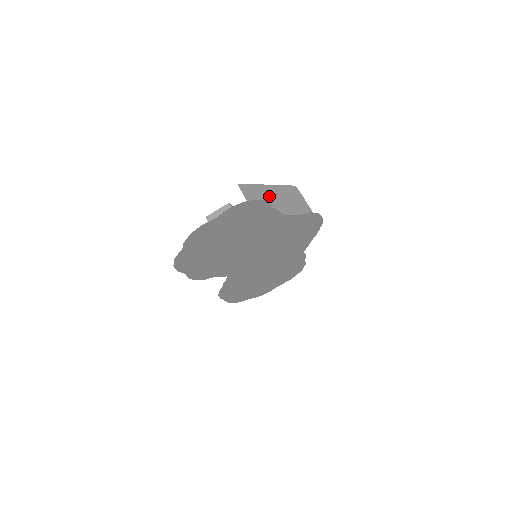
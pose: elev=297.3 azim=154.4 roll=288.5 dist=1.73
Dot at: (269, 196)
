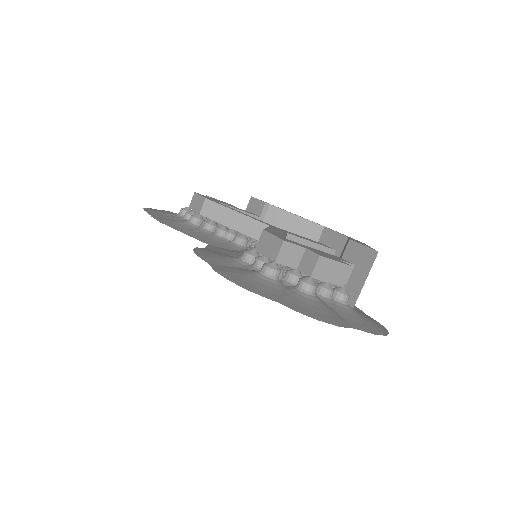
Dot at: occluded
